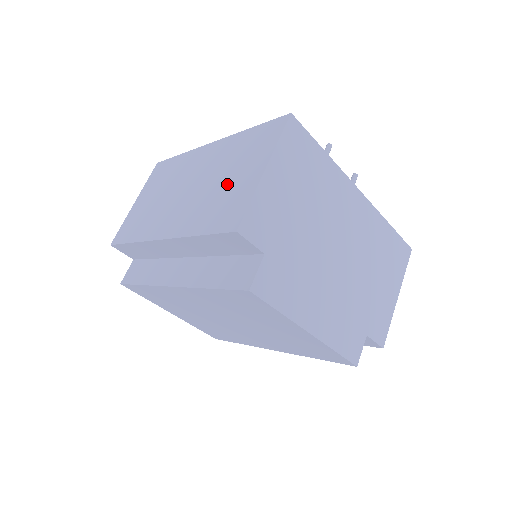
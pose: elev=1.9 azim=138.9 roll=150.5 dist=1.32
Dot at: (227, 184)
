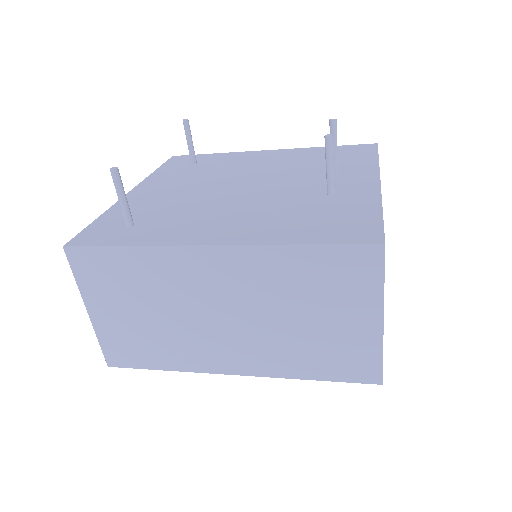
Dot at: (318, 328)
